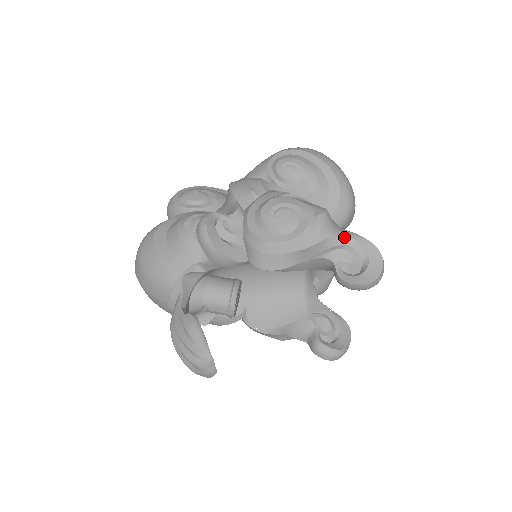
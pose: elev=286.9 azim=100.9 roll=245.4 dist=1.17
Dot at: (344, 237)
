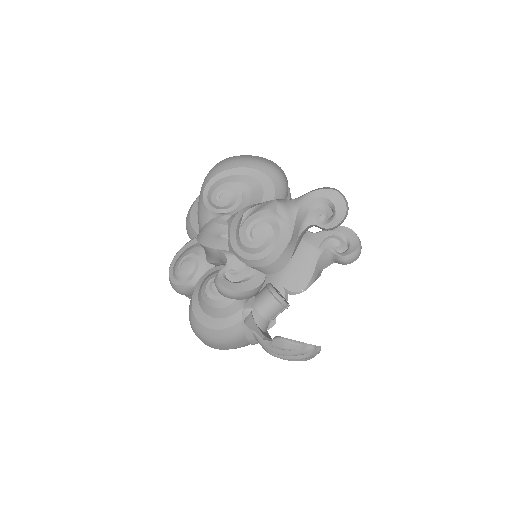
Dot at: (303, 204)
